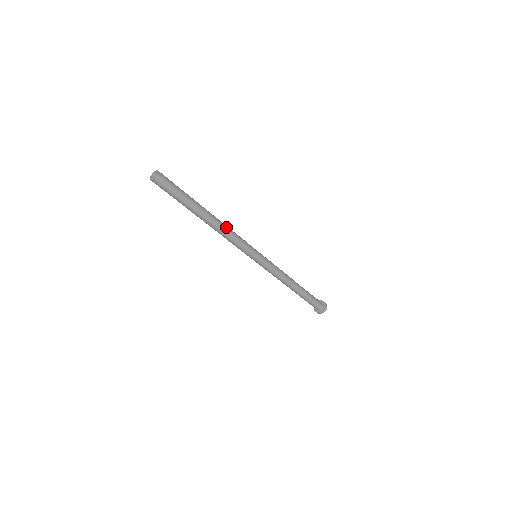
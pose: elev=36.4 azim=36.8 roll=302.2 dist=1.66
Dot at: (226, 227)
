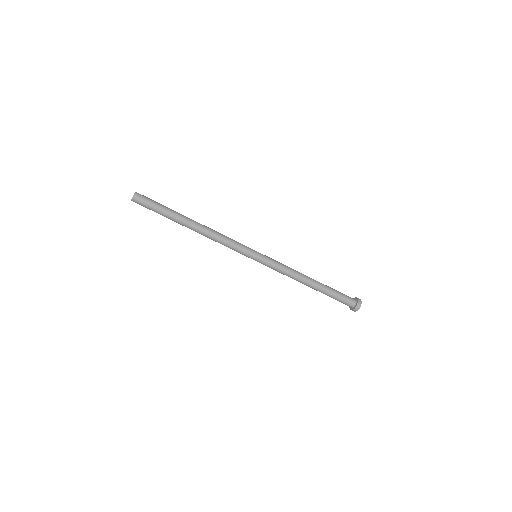
Dot at: (213, 230)
